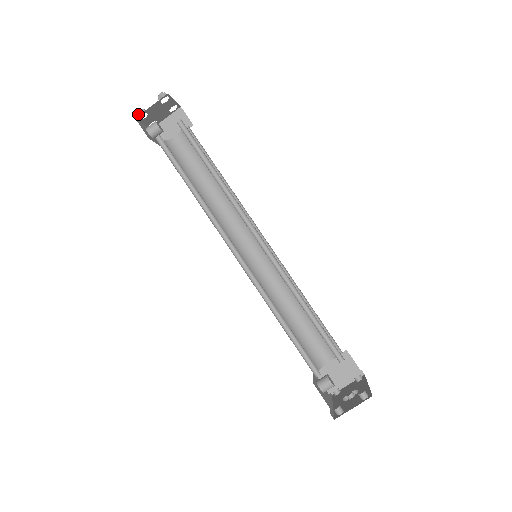
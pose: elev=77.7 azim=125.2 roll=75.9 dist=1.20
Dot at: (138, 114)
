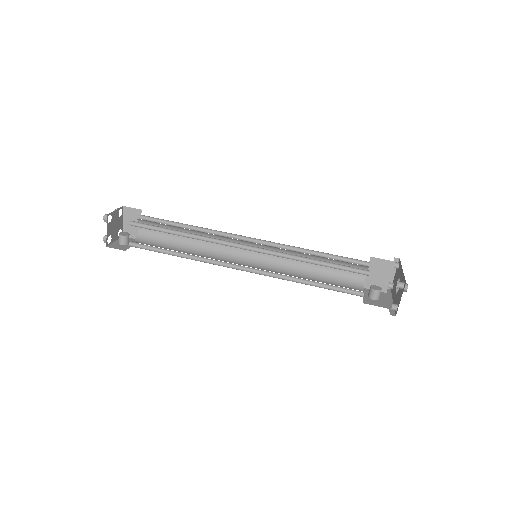
Dot at: (105, 242)
